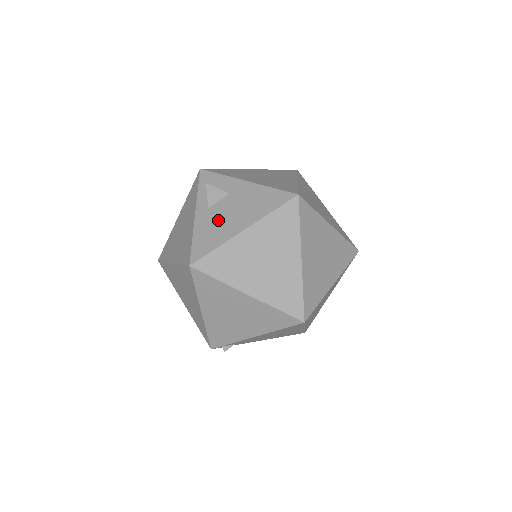
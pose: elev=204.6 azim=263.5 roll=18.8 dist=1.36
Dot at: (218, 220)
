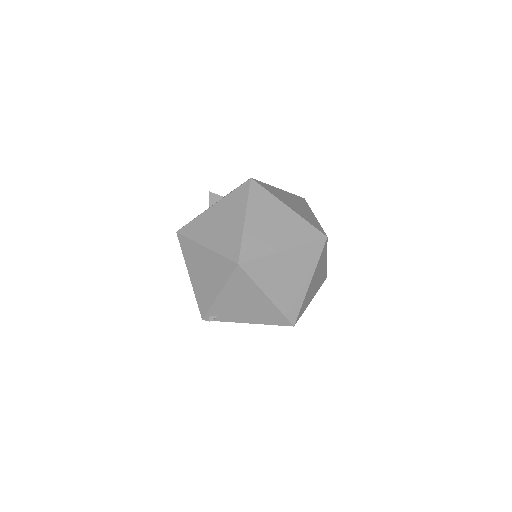
Dot at: occluded
